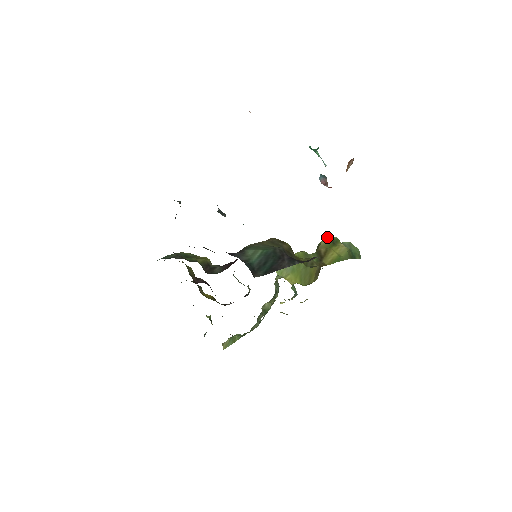
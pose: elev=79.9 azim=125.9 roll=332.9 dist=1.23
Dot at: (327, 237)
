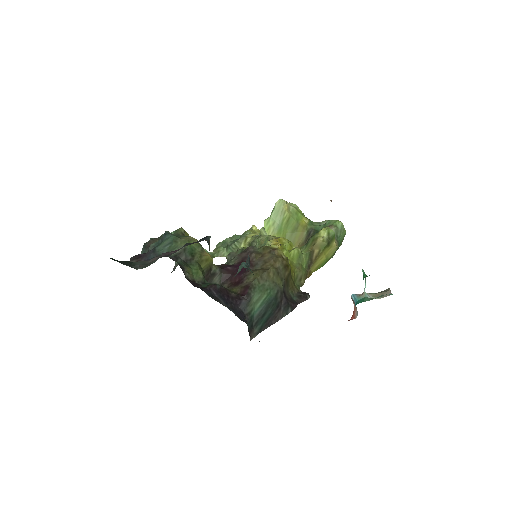
Dot at: (327, 230)
